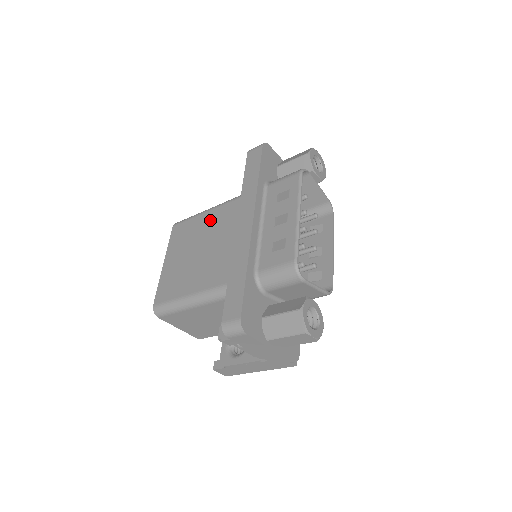
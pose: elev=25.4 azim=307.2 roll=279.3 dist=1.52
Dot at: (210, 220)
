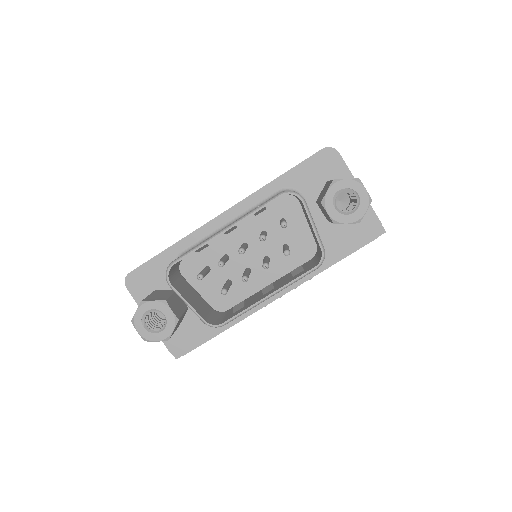
Dot at: occluded
